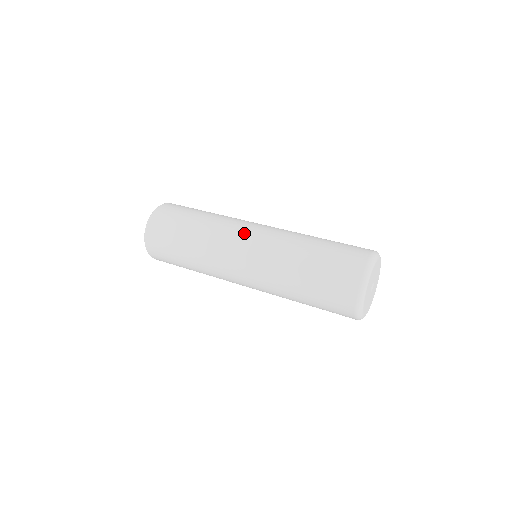
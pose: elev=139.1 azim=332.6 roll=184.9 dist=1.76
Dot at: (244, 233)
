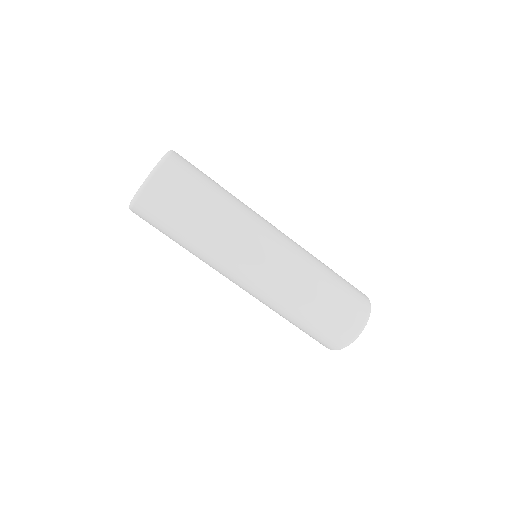
Dot at: (270, 234)
